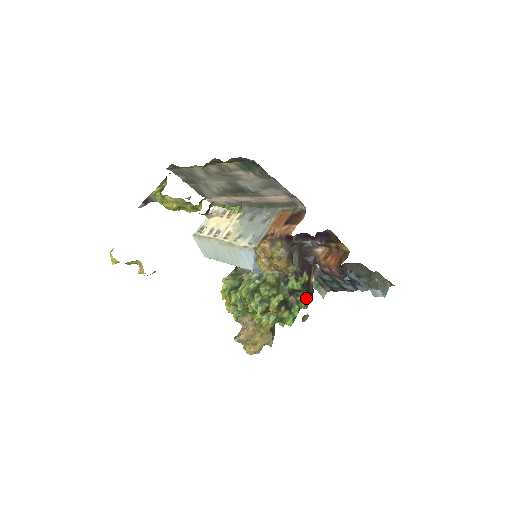
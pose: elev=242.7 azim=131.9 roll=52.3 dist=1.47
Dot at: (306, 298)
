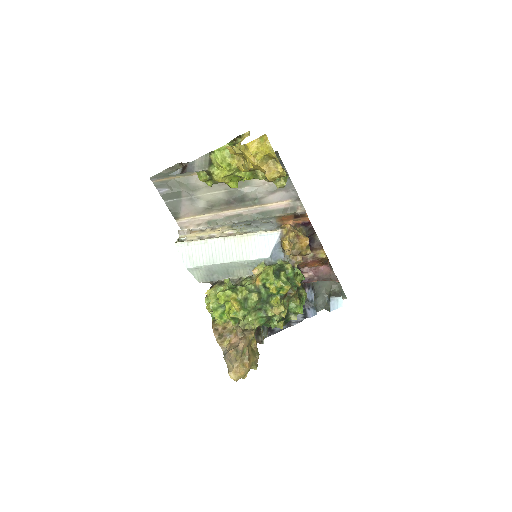
Dot at: (305, 292)
